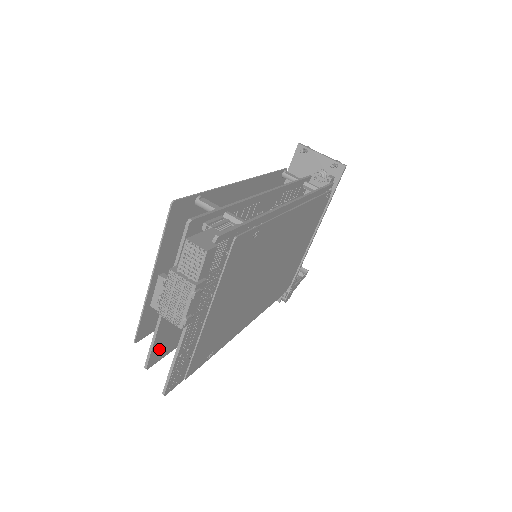
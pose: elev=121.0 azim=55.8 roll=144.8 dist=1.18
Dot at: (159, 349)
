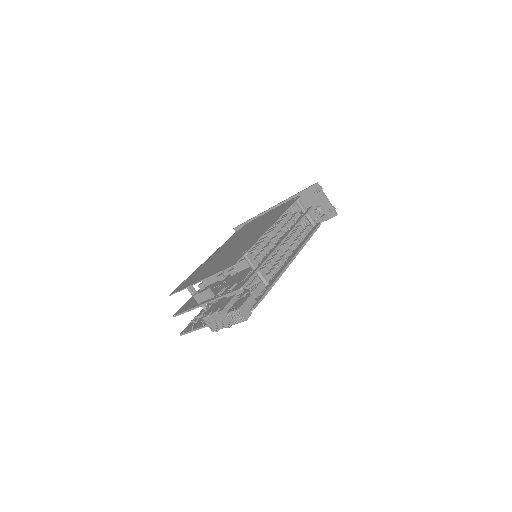
Dot at: occluded
